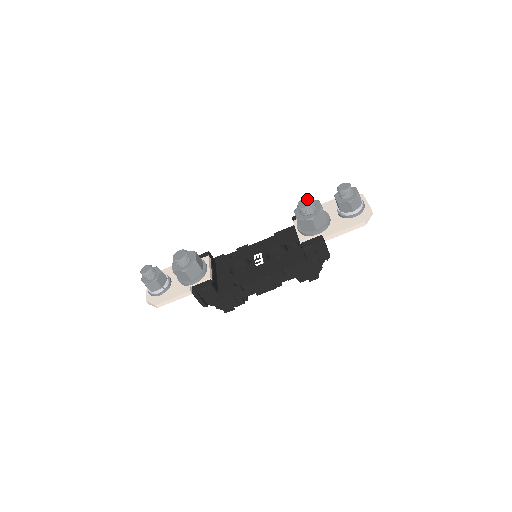
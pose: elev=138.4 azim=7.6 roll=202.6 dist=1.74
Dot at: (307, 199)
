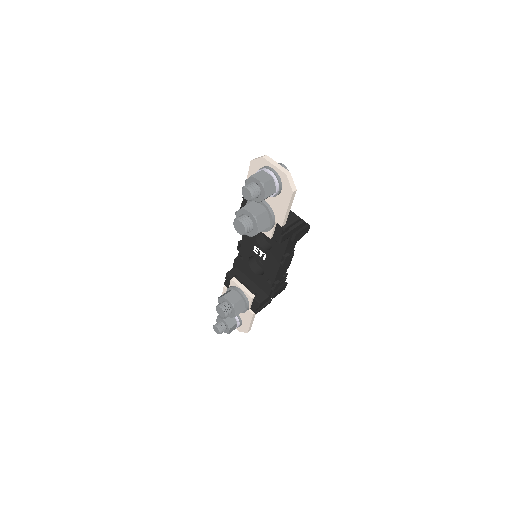
Dot at: (237, 223)
